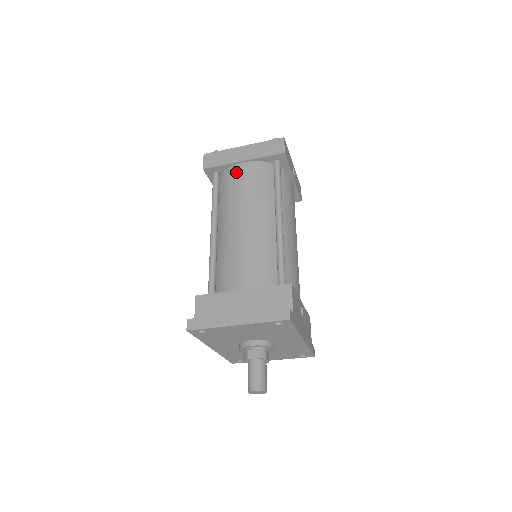
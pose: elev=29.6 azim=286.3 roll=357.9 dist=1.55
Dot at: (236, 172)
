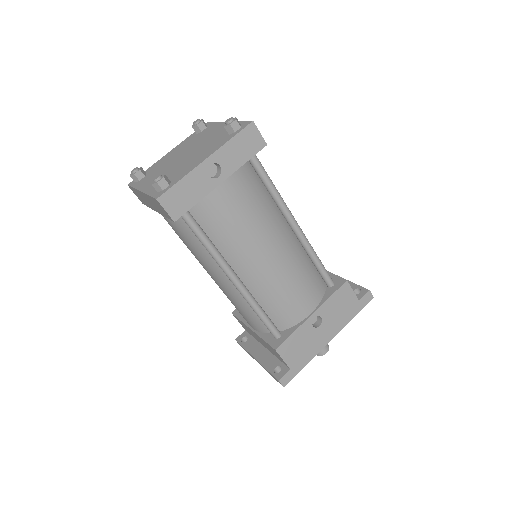
Dot at: occluded
